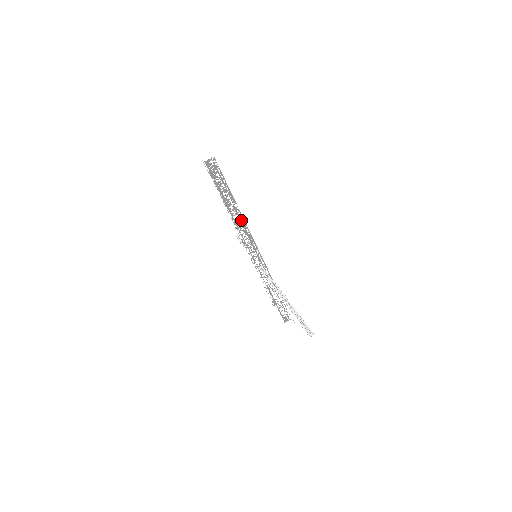
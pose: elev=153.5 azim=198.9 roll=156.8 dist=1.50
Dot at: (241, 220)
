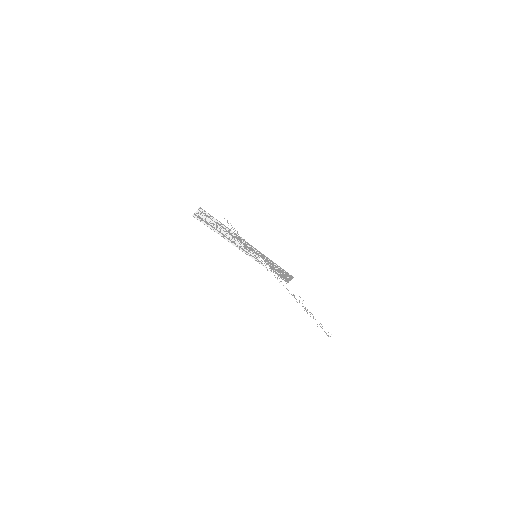
Dot at: (236, 238)
